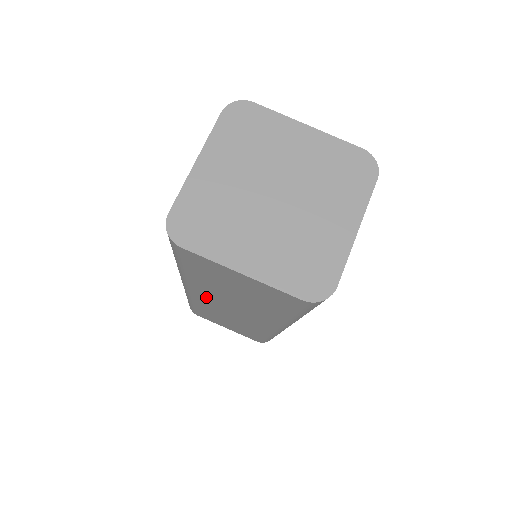
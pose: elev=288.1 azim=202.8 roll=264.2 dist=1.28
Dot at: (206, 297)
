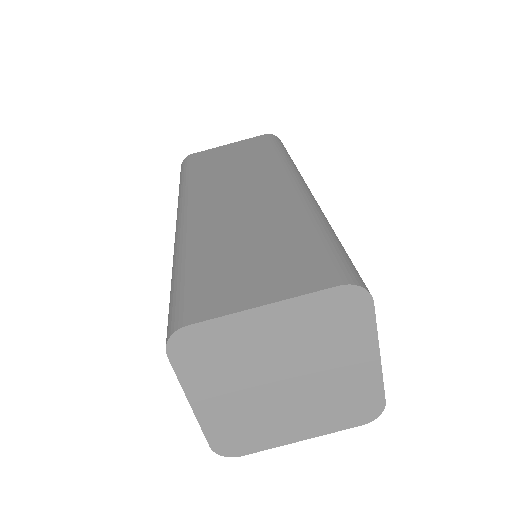
Dot at: occluded
